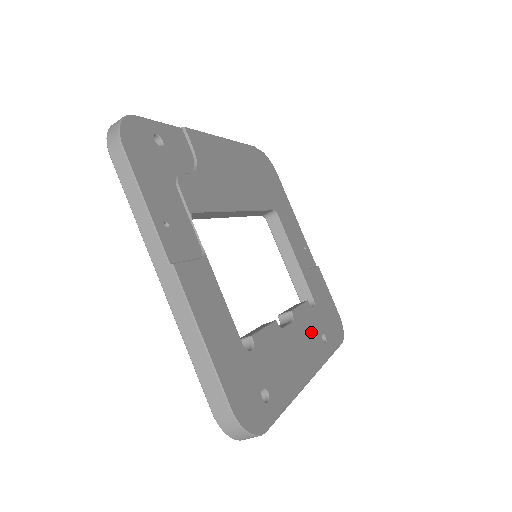
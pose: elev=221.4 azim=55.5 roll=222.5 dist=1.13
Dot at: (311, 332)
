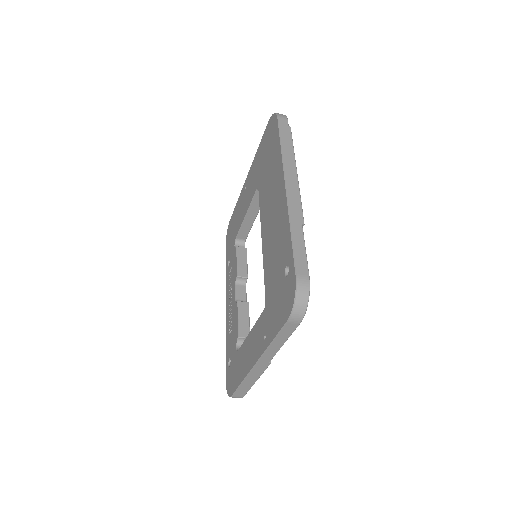
Dot at: occluded
